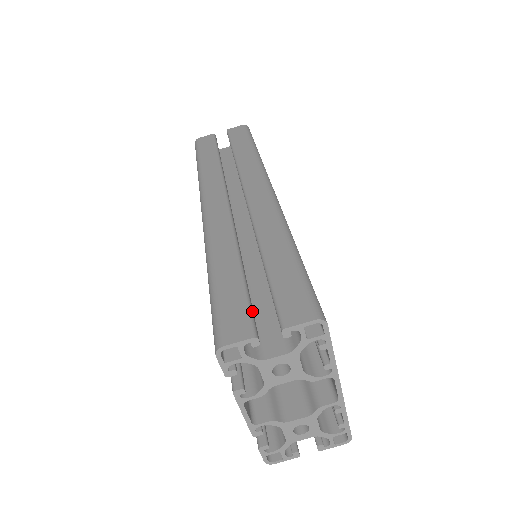
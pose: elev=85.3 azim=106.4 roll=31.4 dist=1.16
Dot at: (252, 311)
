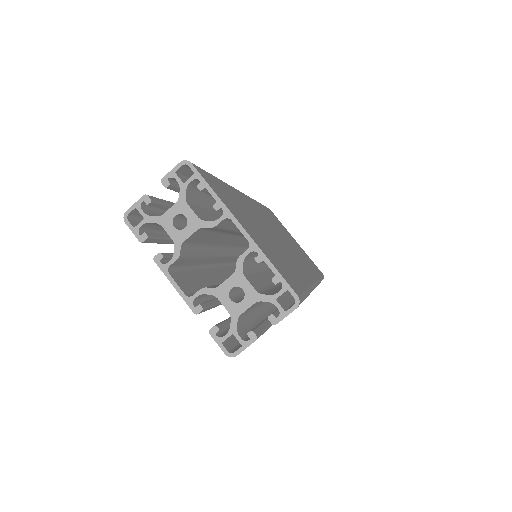
Dot at: (160, 199)
